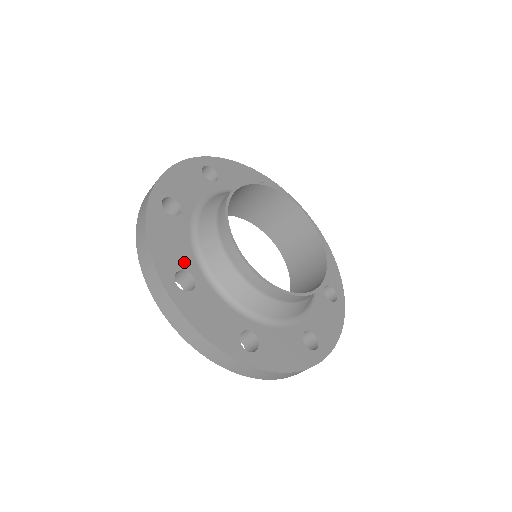
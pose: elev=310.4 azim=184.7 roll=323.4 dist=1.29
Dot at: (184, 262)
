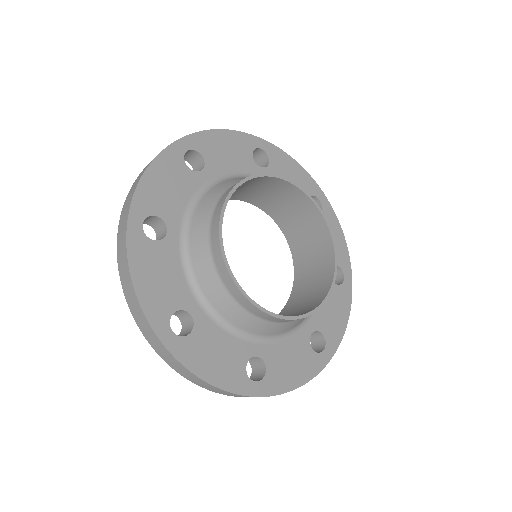
Dot at: (241, 356)
